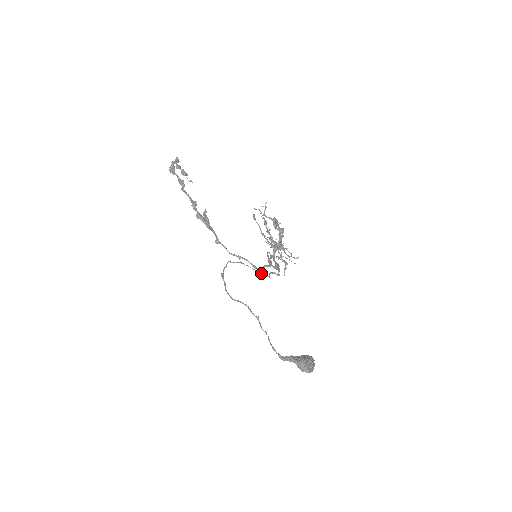
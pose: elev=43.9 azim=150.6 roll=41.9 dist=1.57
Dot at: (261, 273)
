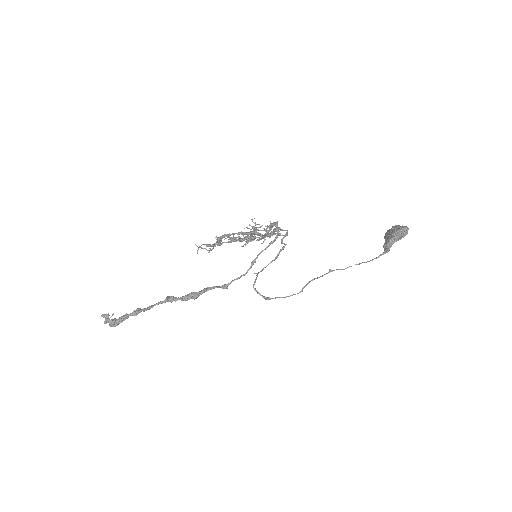
Dot at: (278, 255)
